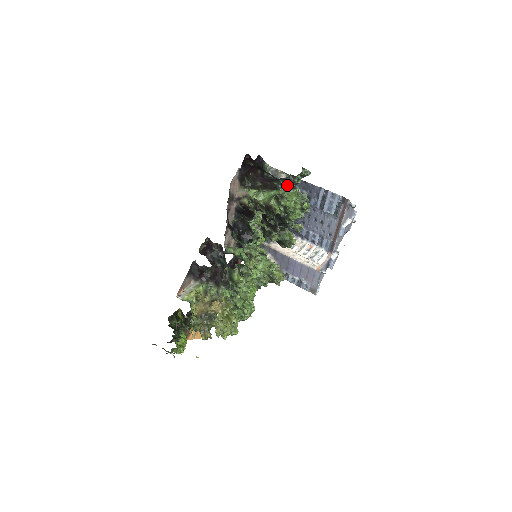
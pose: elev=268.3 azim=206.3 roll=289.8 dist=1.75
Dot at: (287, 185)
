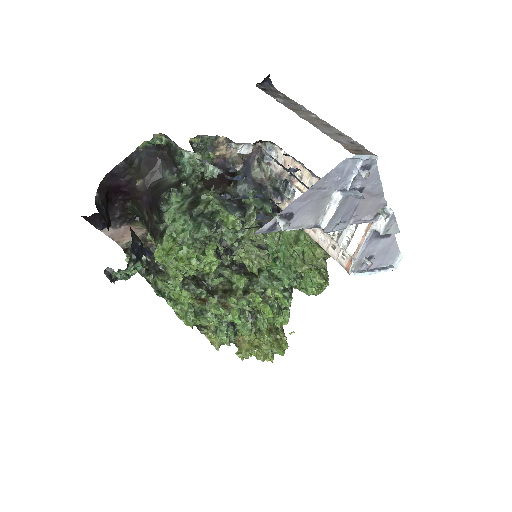
Dot at: (169, 212)
